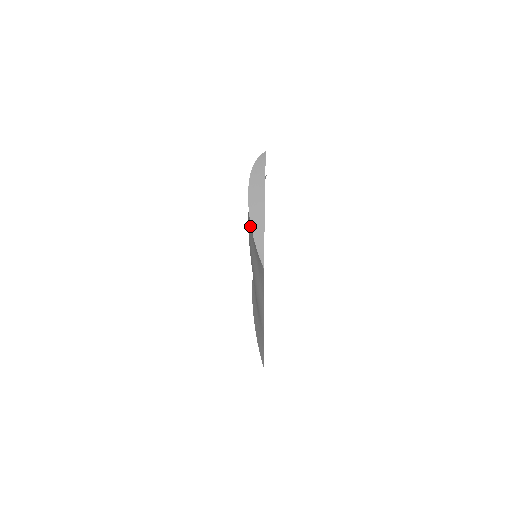
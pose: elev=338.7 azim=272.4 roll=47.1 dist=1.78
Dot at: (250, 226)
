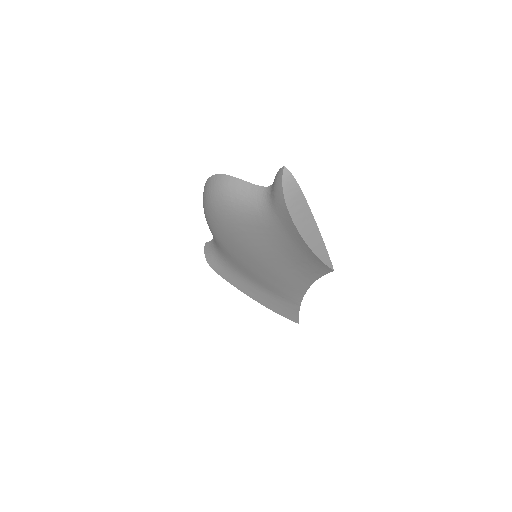
Dot at: (262, 241)
